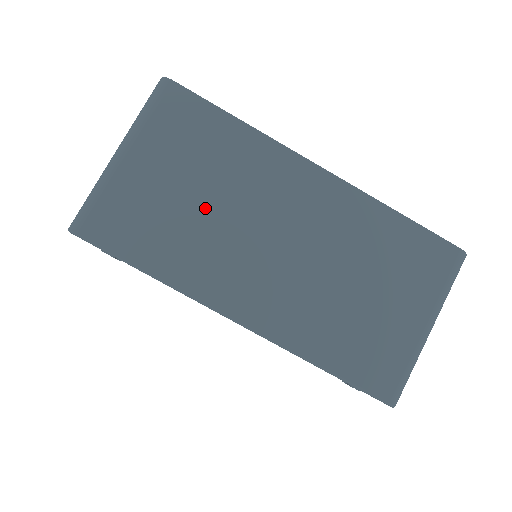
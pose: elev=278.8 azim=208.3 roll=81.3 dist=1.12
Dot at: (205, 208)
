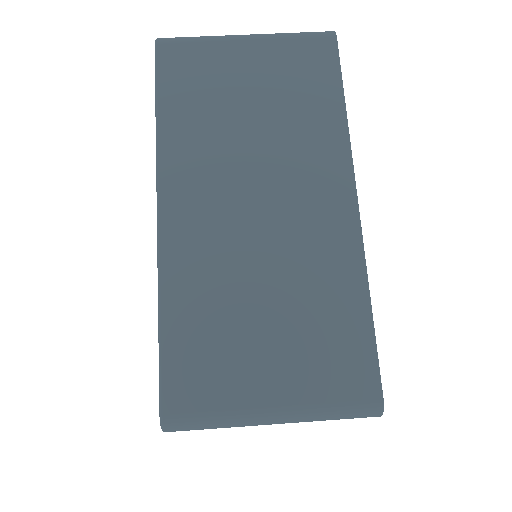
Dot at: (245, 123)
